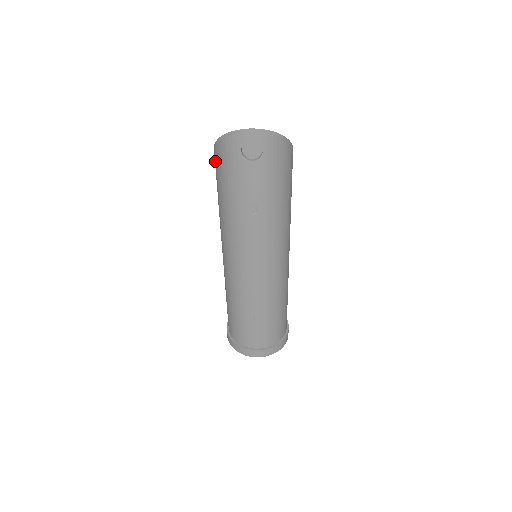
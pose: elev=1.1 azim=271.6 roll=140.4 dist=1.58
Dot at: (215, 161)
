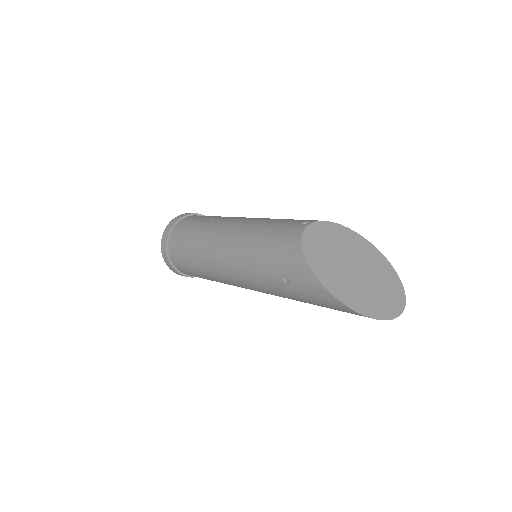
Dot at: (323, 297)
